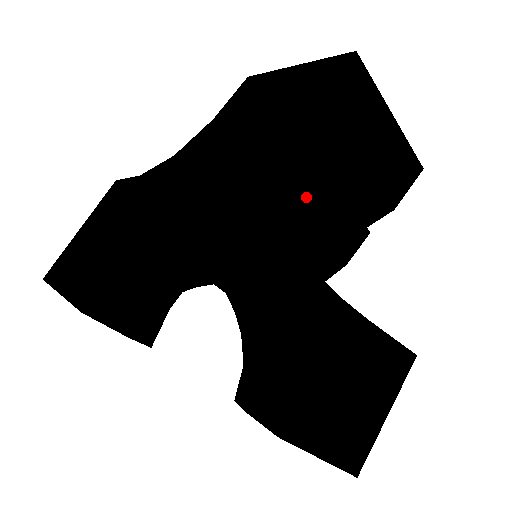
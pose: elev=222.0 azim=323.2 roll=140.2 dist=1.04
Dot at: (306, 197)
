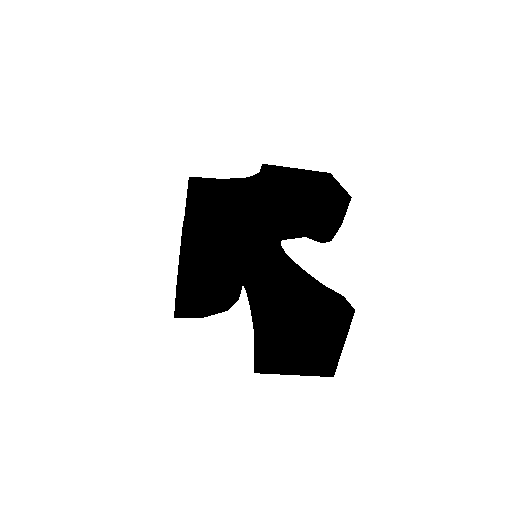
Dot at: (202, 284)
